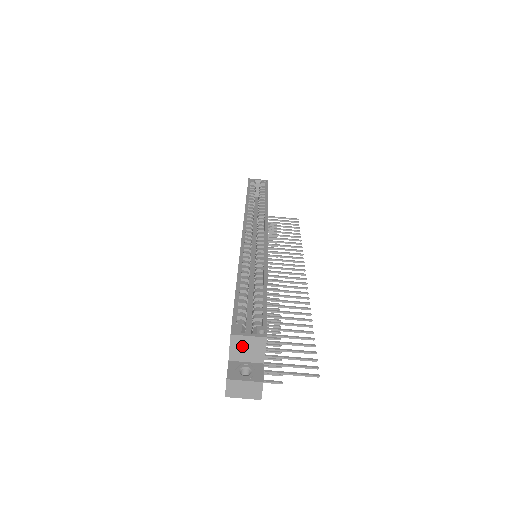
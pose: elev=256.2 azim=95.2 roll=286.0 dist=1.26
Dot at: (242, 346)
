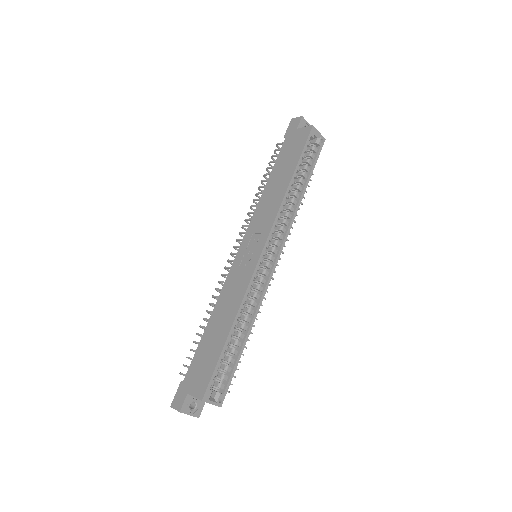
Dot at: occluded
